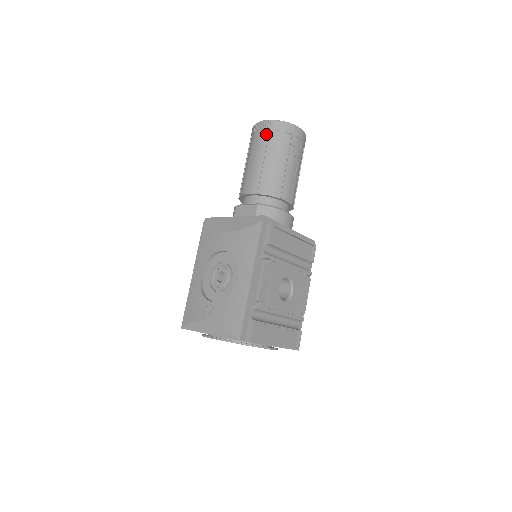
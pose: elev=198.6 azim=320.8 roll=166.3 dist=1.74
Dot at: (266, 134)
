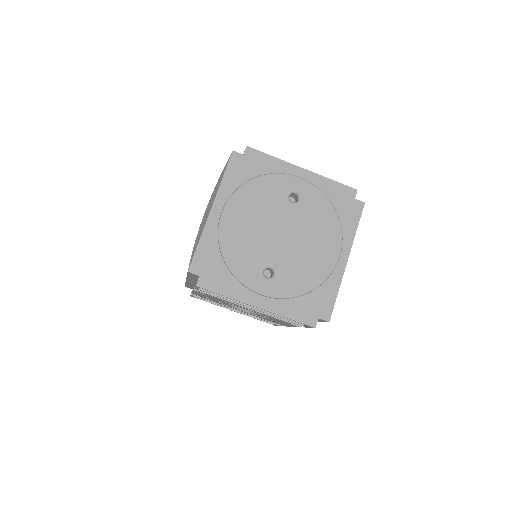
Dot at: occluded
